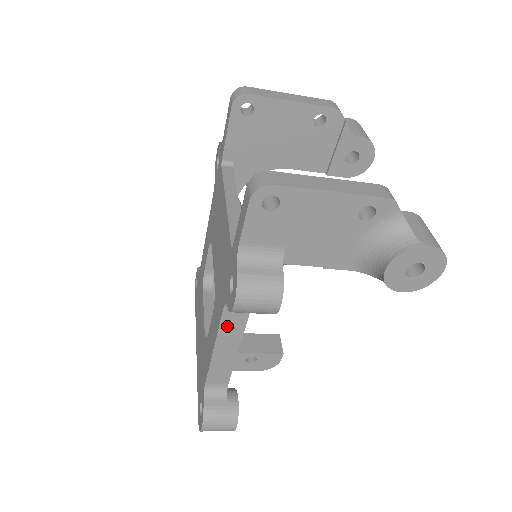
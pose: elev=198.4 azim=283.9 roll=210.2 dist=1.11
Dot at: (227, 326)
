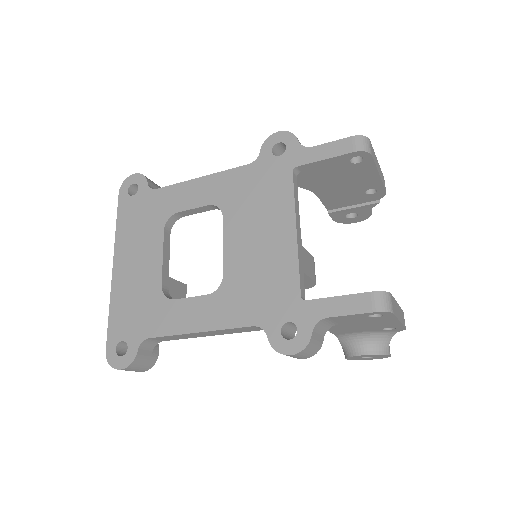
Dot at: (233, 330)
